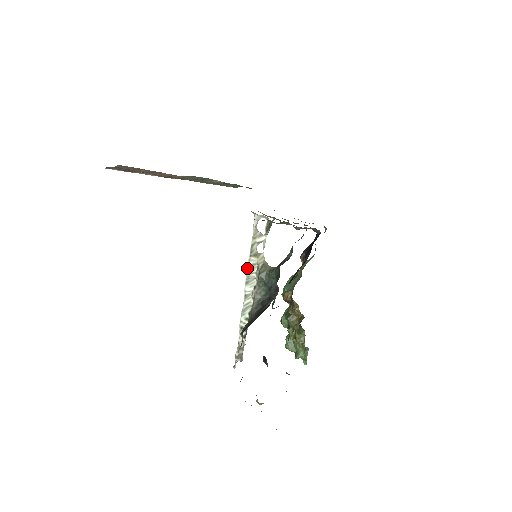
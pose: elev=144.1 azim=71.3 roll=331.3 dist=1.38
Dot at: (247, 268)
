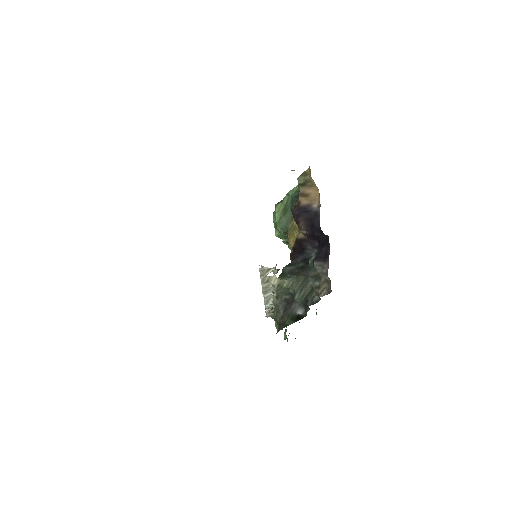
Dot at: (262, 289)
